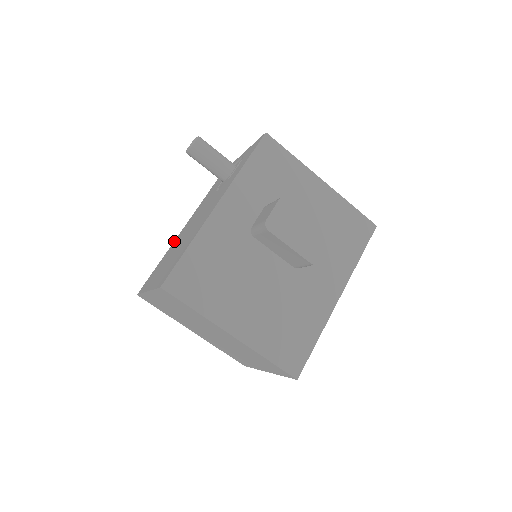
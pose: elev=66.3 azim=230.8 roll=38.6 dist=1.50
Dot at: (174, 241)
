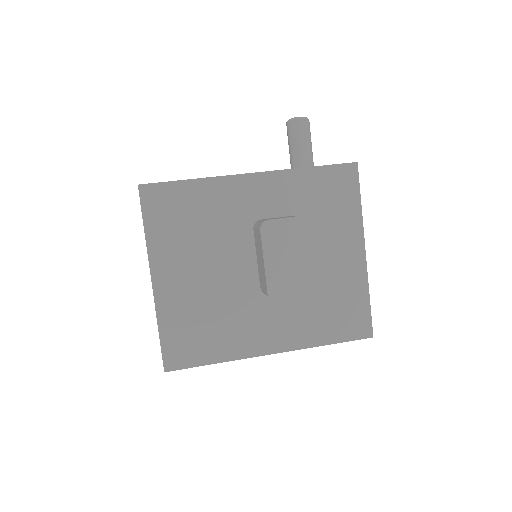
Dot at: occluded
